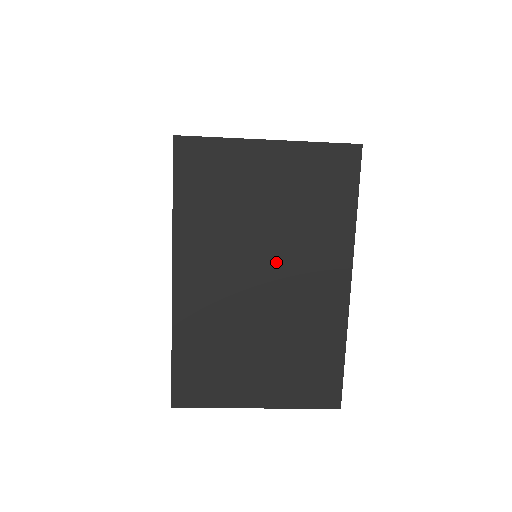
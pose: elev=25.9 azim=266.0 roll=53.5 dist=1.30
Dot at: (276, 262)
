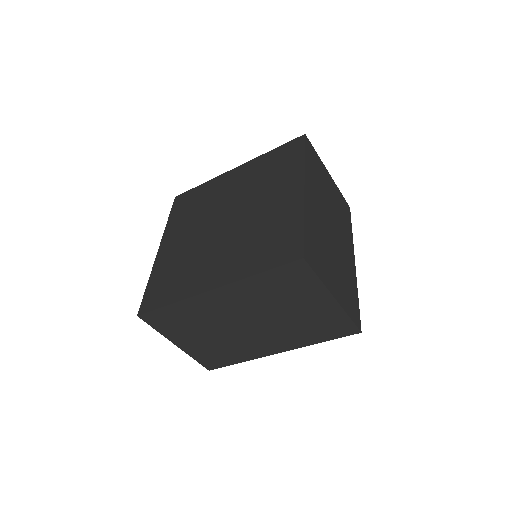
Dot at: (335, 224)
